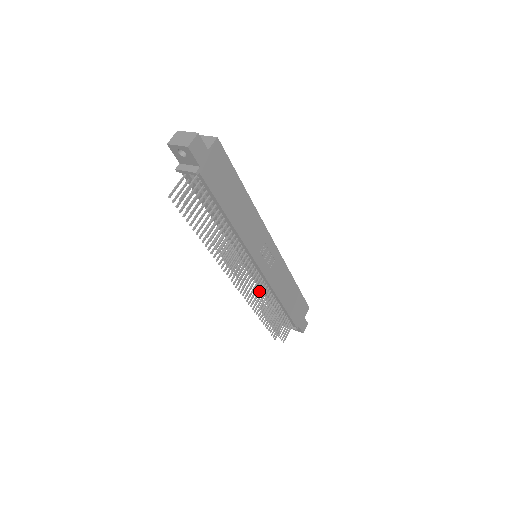
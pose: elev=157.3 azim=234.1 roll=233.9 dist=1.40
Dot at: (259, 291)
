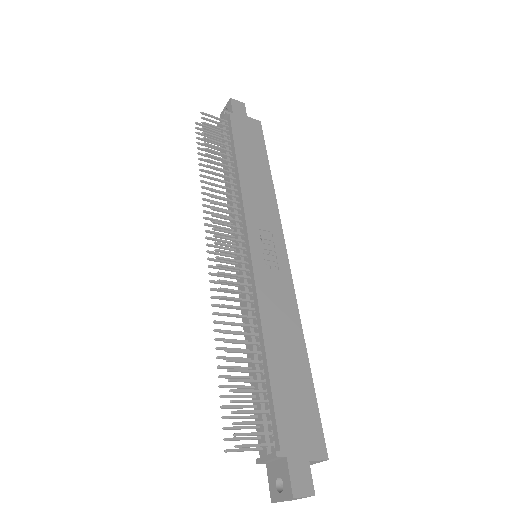
Dot at: (235, 282)
